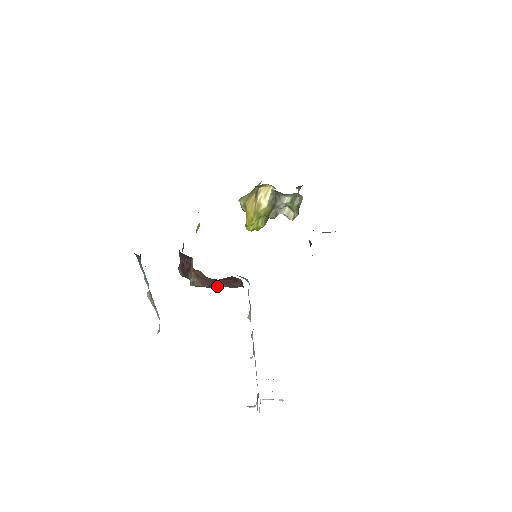
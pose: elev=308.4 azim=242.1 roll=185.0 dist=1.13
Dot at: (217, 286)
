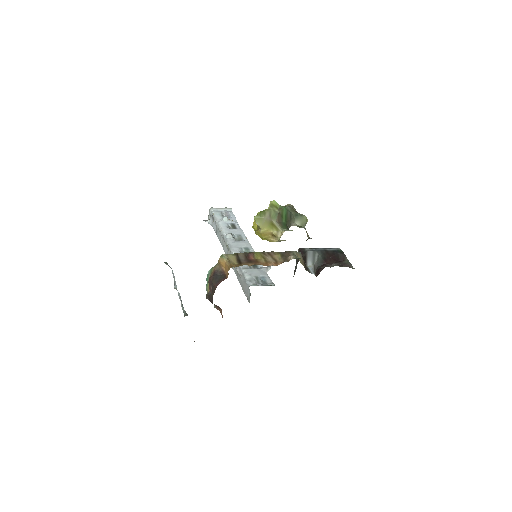
Dot at: occluded
